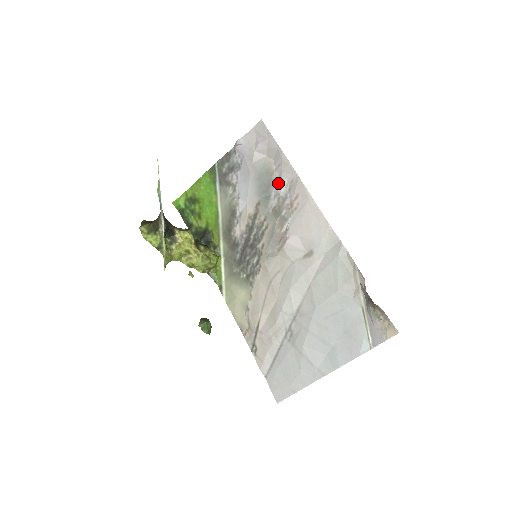
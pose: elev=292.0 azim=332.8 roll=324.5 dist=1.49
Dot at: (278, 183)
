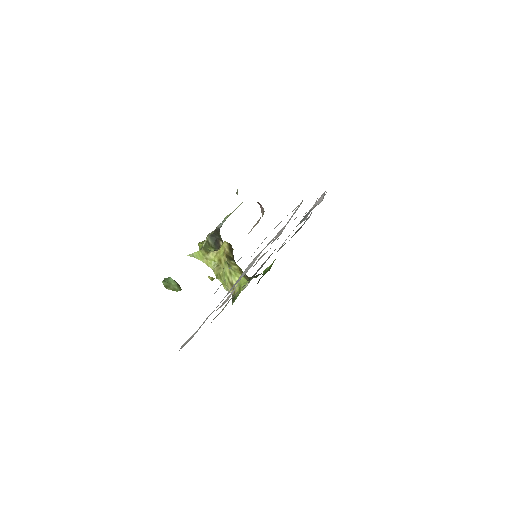
Dot at: occluded
